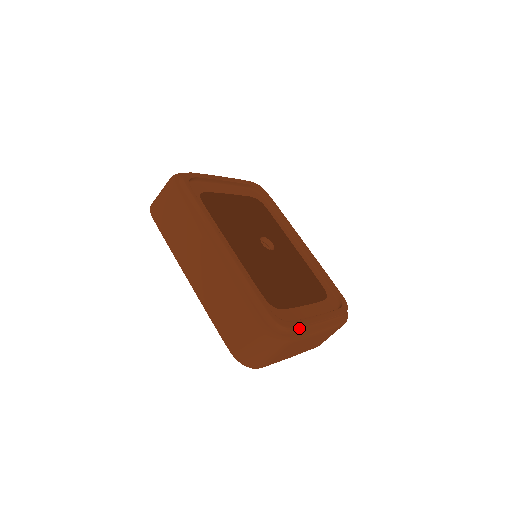
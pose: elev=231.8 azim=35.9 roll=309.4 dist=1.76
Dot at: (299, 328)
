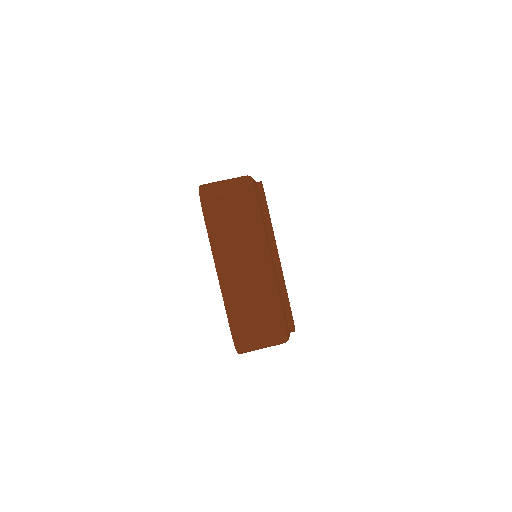
Dot at: (266, 218)
